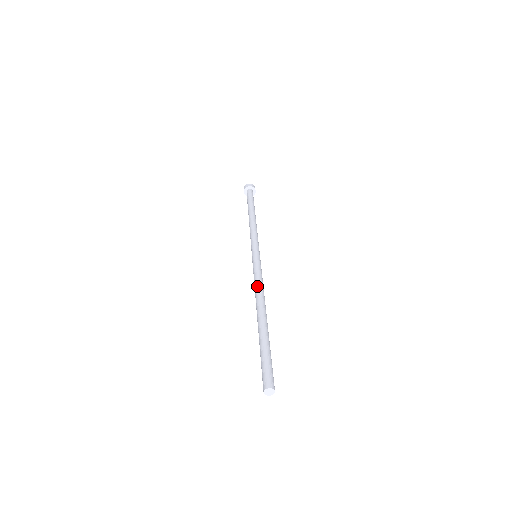
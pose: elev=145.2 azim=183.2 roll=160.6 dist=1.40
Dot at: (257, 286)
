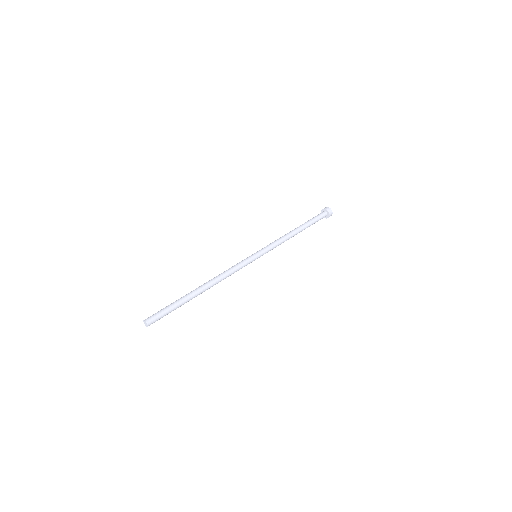
Dot at: (223, 272)
